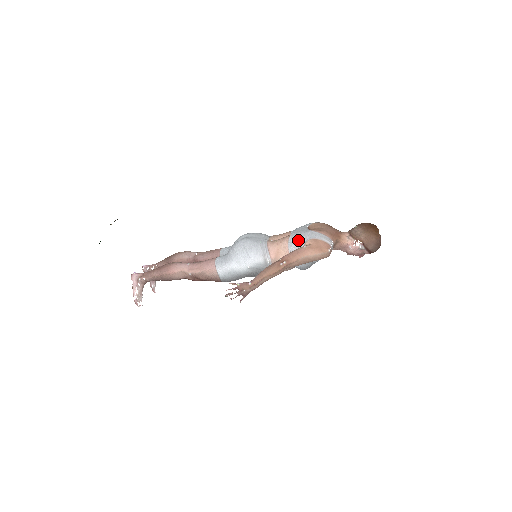
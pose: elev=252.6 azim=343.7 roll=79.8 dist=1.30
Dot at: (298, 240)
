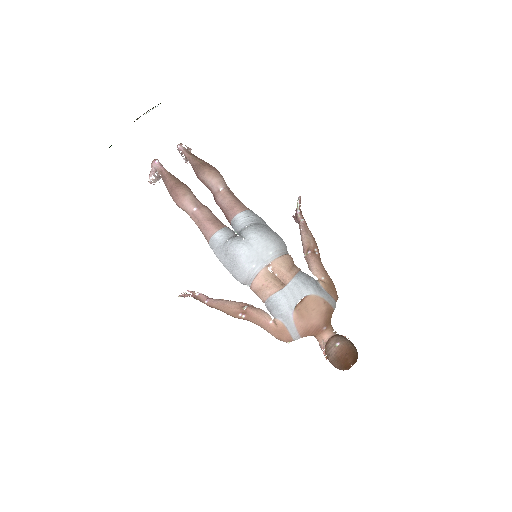
Dot at: (275, 308)
